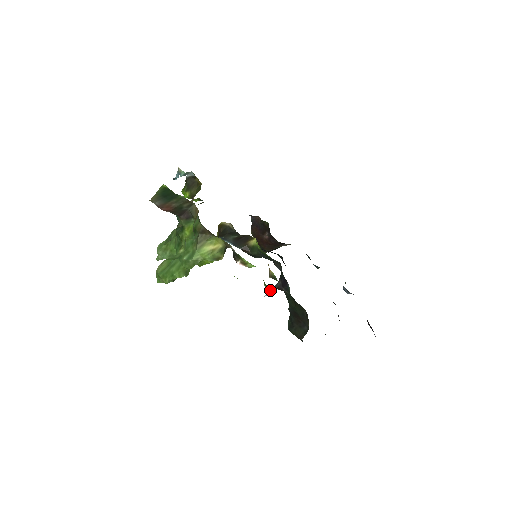
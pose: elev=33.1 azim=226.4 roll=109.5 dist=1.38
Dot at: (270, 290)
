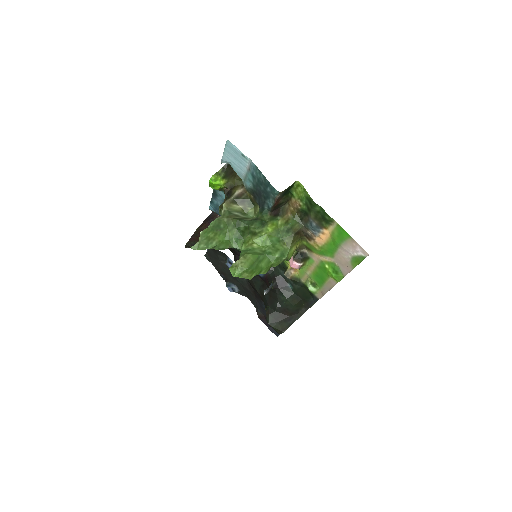
Dot at: (267, 289)
